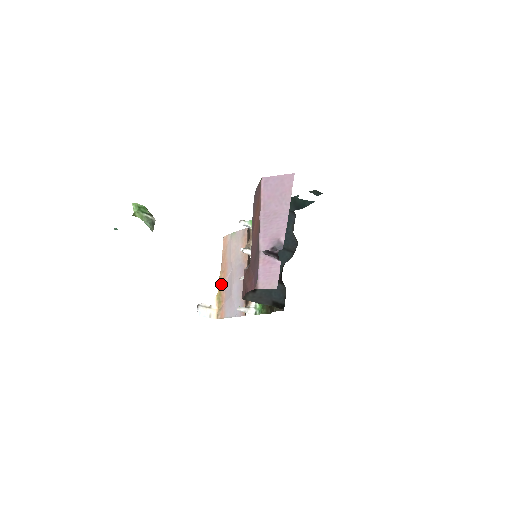
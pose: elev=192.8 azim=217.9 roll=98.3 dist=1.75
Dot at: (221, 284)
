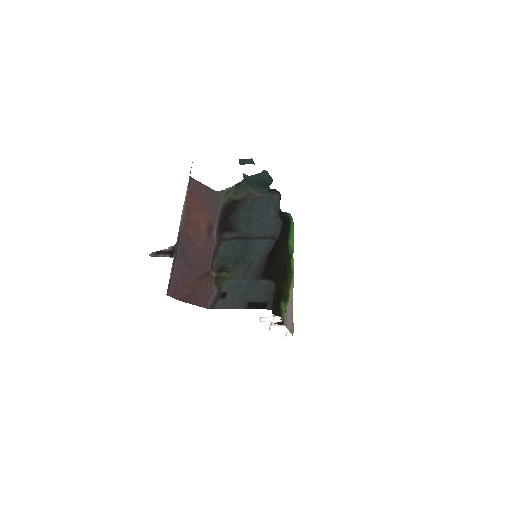
Dot at: occluded
